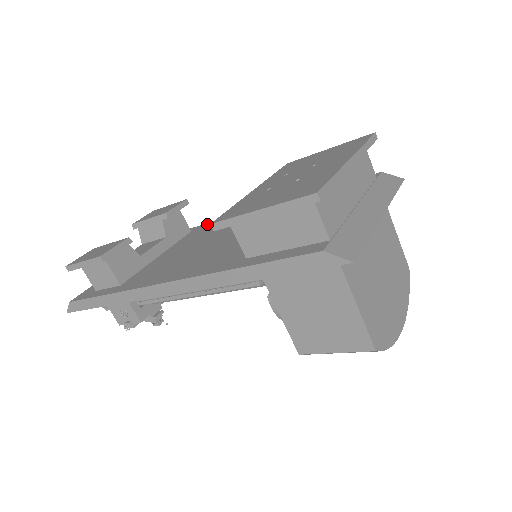
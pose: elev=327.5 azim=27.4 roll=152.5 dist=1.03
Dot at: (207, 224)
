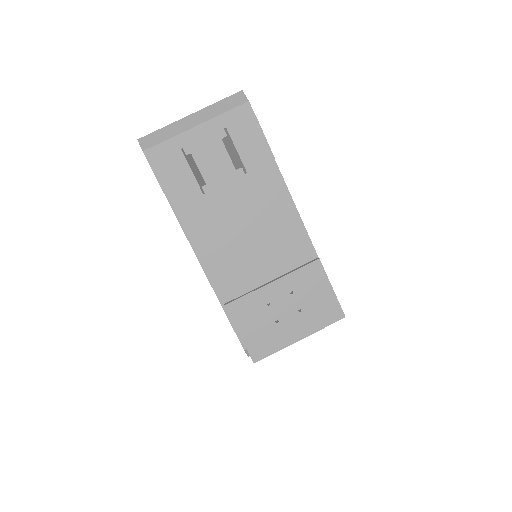
Dot at: (274, 167)
